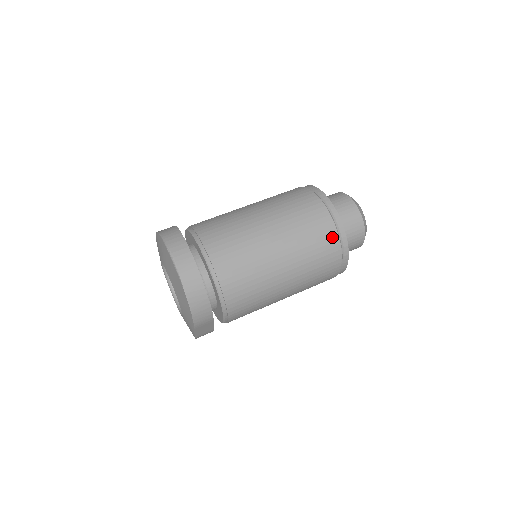
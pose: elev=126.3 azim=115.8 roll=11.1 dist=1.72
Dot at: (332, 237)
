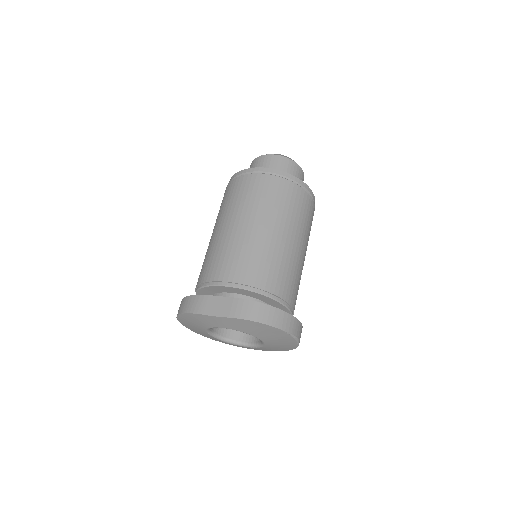
Dot at: occluded
